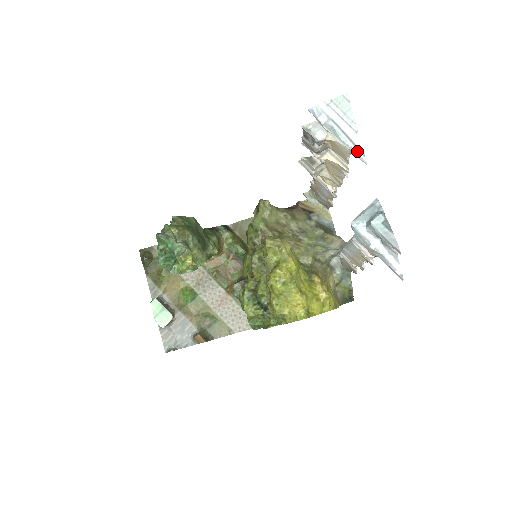
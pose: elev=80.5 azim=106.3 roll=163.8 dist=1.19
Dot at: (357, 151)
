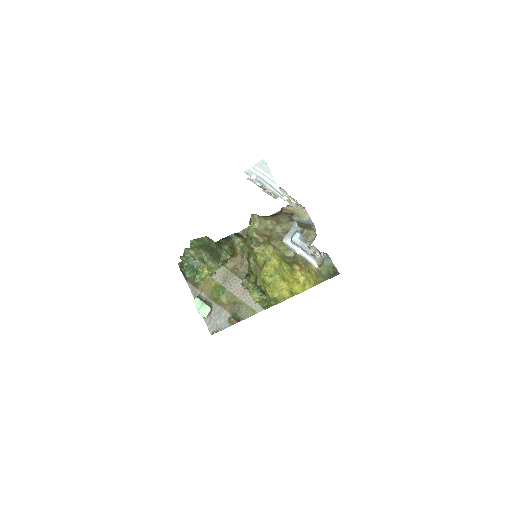
Dot at: (278, 194)
